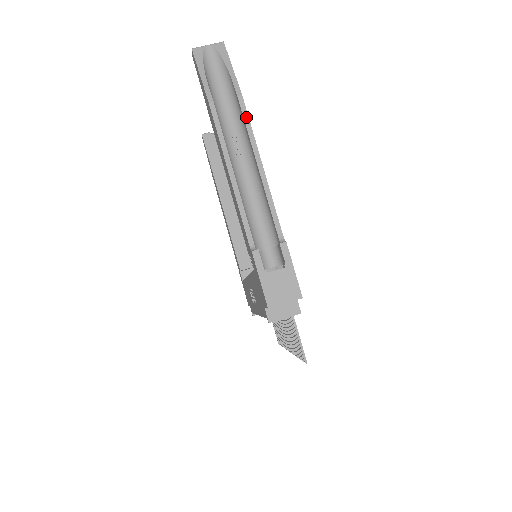
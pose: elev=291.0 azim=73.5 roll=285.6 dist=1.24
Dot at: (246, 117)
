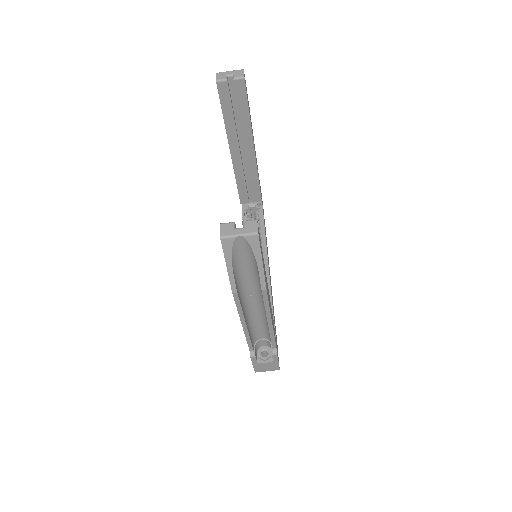
Dot at: (266, 301)
